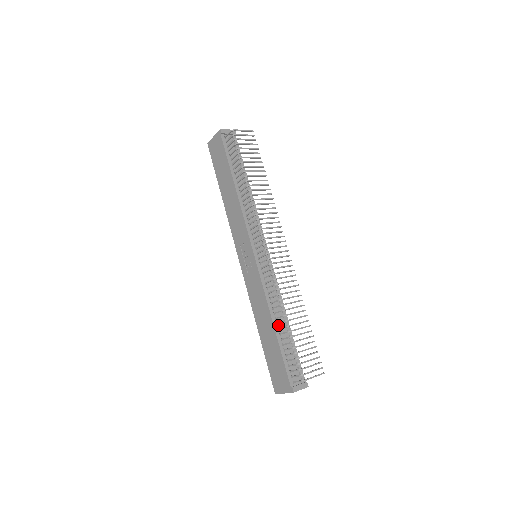
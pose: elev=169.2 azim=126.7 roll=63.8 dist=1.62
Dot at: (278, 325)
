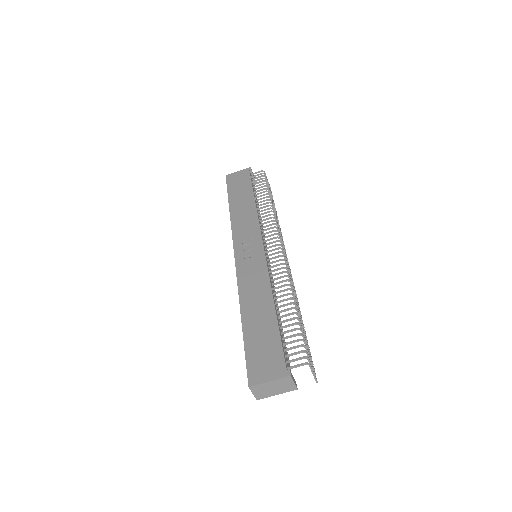
Dot at: (276, 310)
